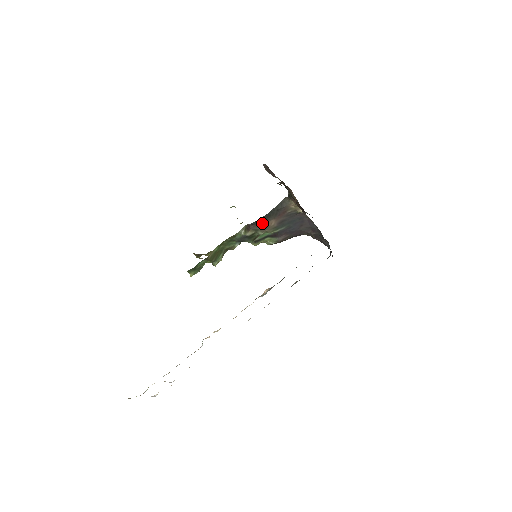
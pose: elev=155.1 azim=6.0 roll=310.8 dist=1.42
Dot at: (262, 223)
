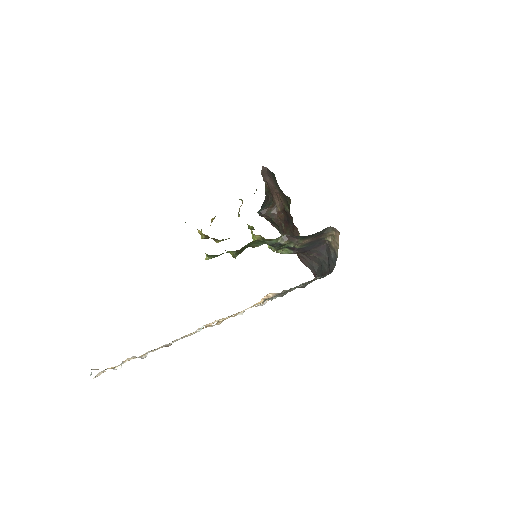
Dot at: (301, 239)
